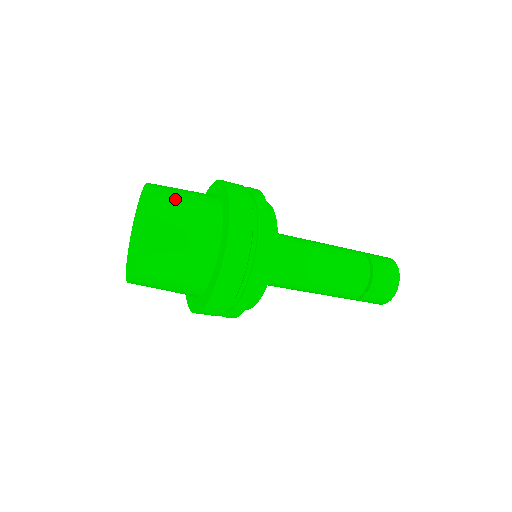
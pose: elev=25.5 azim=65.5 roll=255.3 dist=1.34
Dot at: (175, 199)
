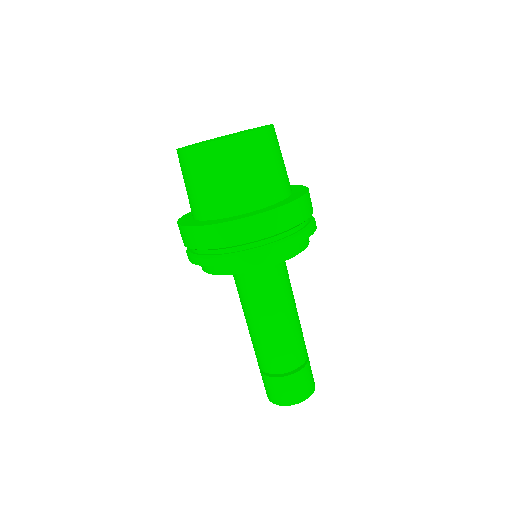
Dot at: occluded
